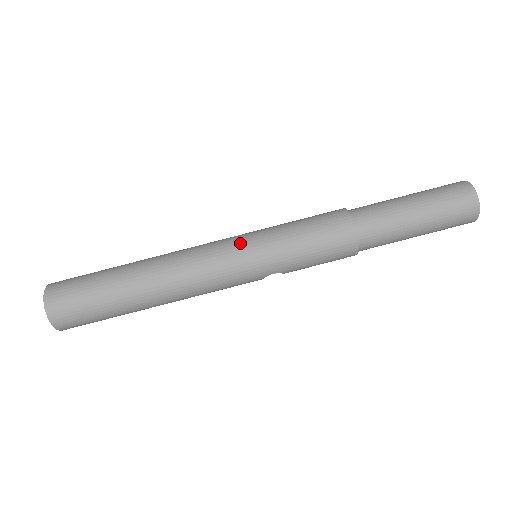
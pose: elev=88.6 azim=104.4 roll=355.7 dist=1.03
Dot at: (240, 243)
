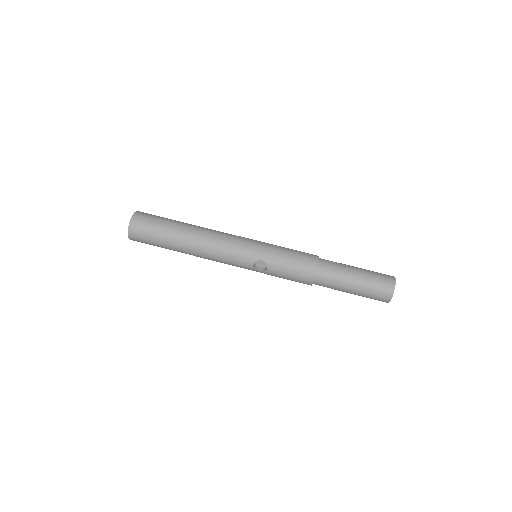
Dot at: occluded
